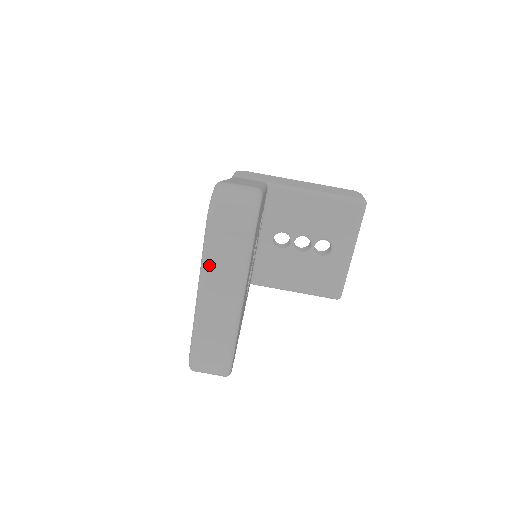
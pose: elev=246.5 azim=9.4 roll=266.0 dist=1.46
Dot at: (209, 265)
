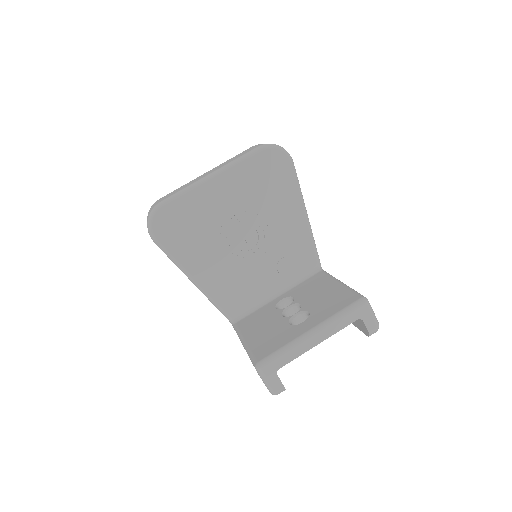
Dot at: occluded
